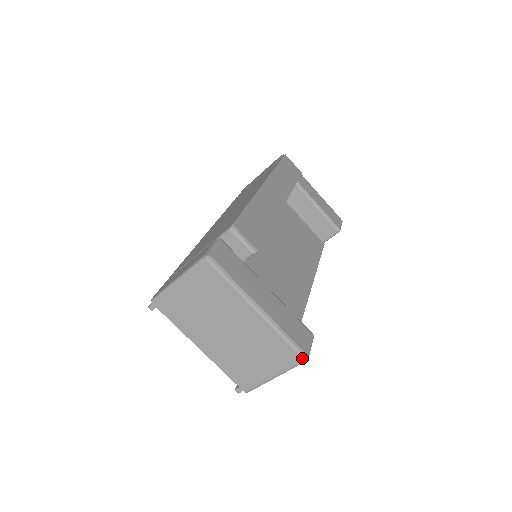
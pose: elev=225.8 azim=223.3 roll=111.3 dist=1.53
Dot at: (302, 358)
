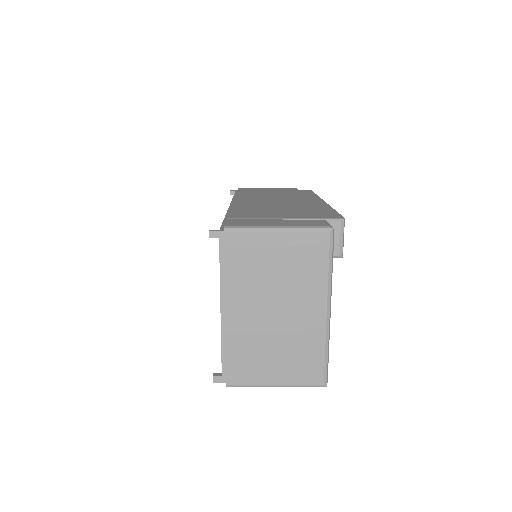
Dot at: (324, 382)
